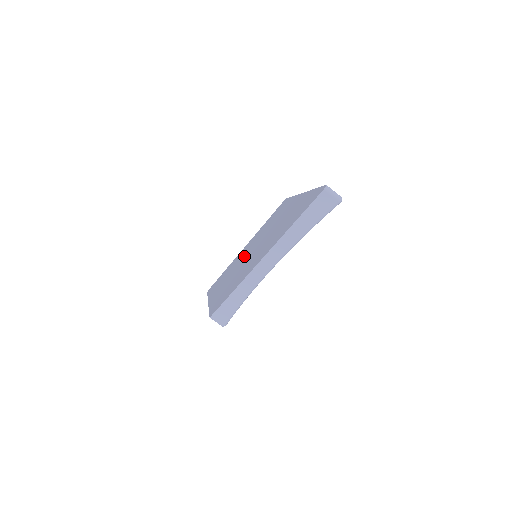
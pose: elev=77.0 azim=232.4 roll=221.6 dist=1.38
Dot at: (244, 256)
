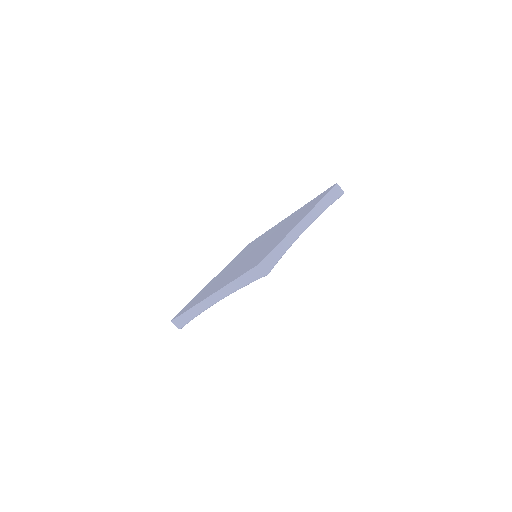
Dot at: (237, 264)
